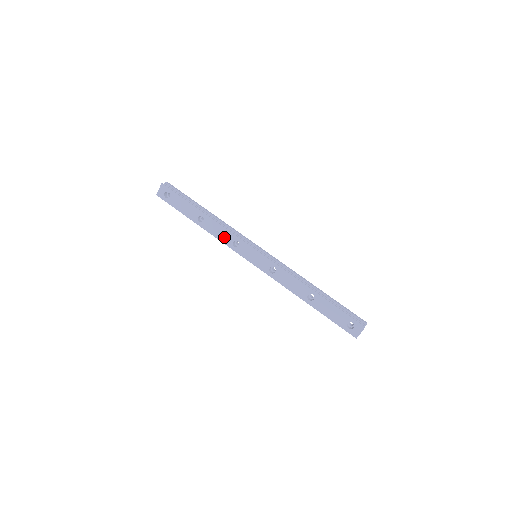
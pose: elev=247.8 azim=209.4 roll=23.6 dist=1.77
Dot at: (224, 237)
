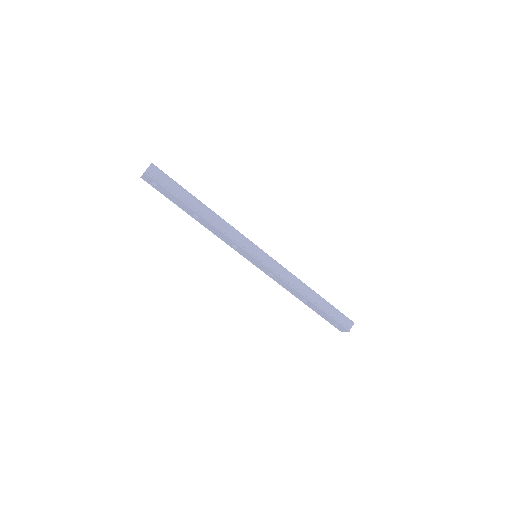
Dot at: (222, 237)
